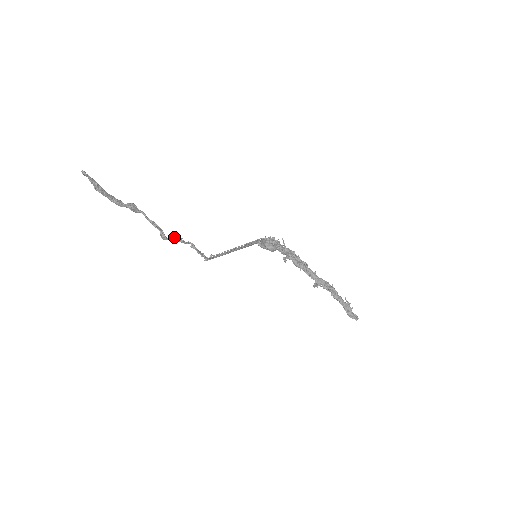
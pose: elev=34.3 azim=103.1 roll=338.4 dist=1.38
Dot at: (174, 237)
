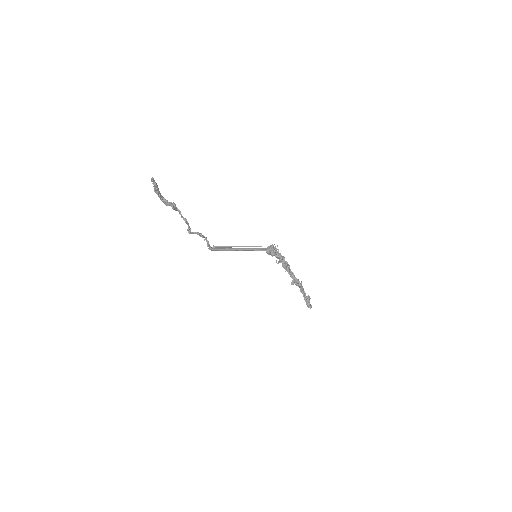
Dot at: (197, 232)
